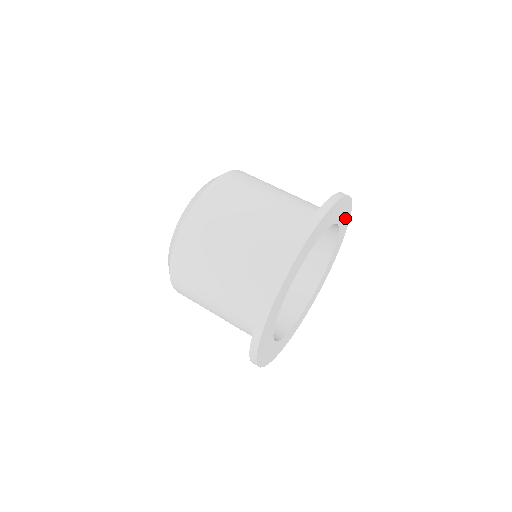
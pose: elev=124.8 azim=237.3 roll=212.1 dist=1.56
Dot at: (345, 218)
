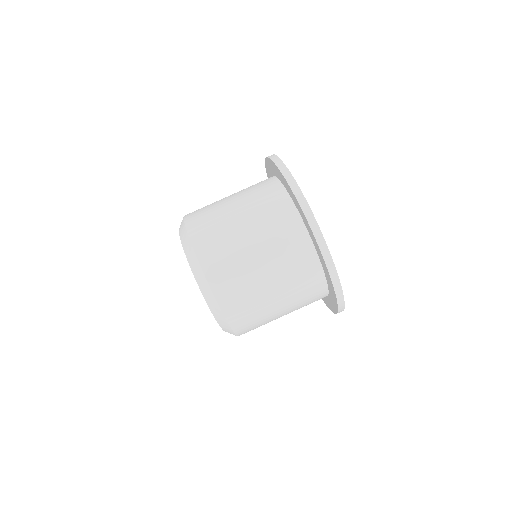
Dot at: occluded
